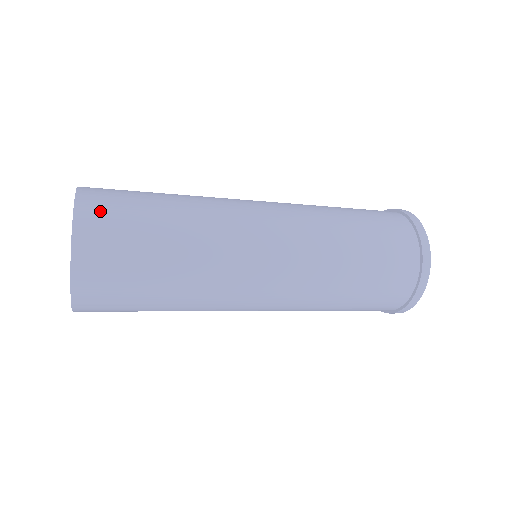
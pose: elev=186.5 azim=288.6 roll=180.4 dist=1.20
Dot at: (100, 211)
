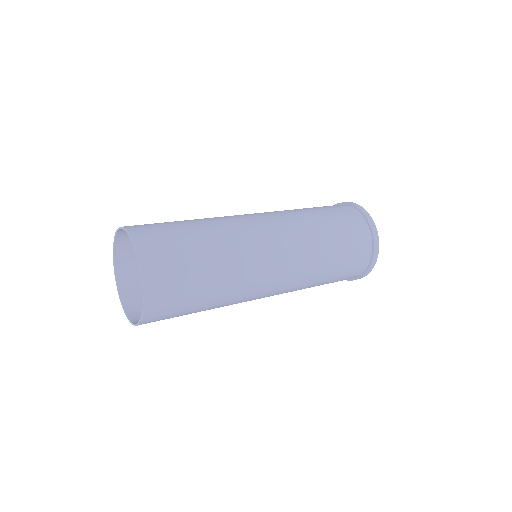
Dot at: (162, 288)
